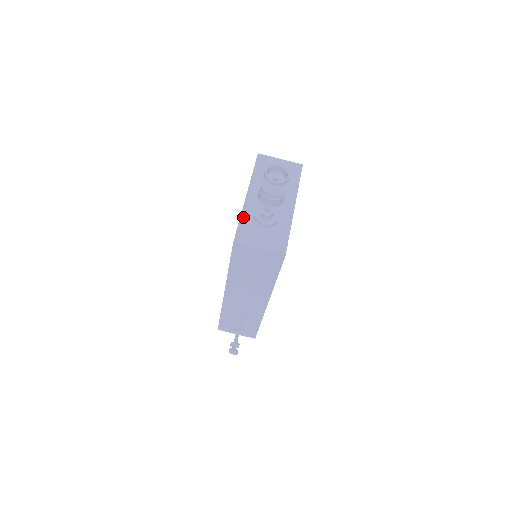
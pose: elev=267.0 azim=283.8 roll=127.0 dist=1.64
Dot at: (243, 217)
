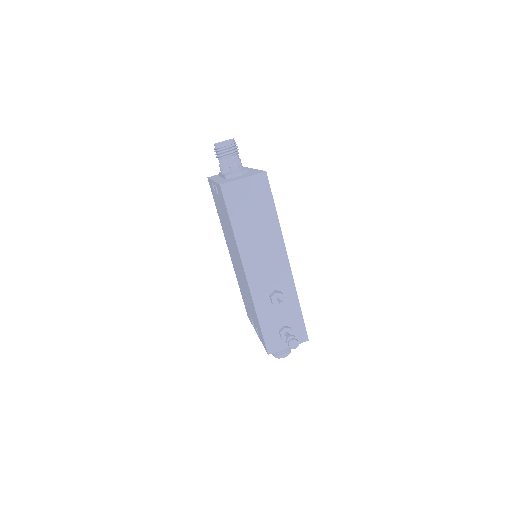
Dot at: occluded
